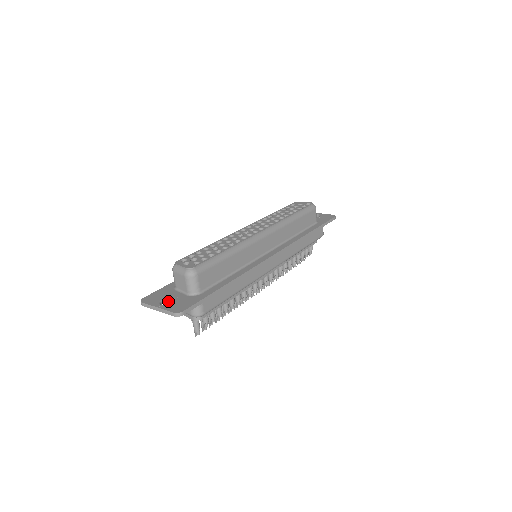
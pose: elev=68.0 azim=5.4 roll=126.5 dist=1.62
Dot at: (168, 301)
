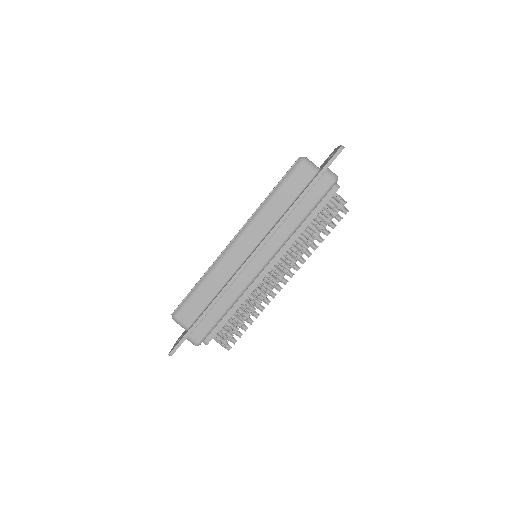
Dot at: occluded
